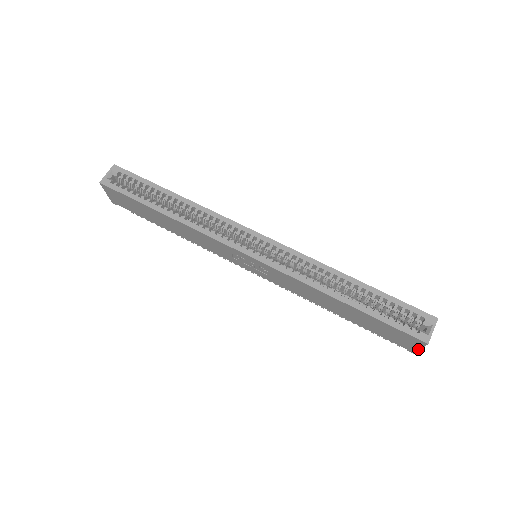
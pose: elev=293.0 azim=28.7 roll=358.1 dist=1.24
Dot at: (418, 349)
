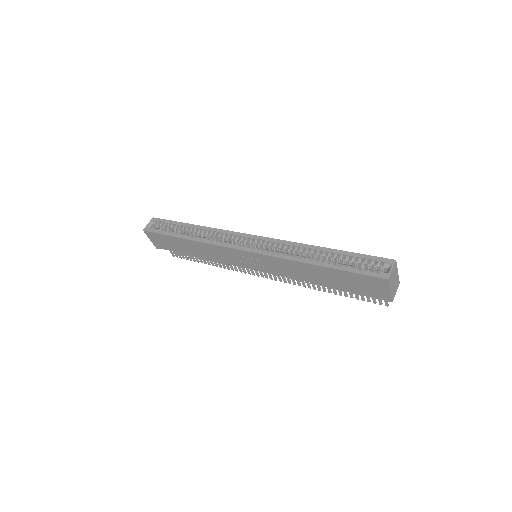
Dot at: (389, 293)
